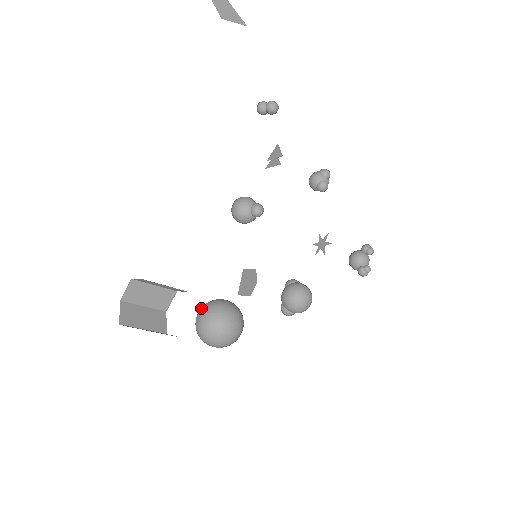
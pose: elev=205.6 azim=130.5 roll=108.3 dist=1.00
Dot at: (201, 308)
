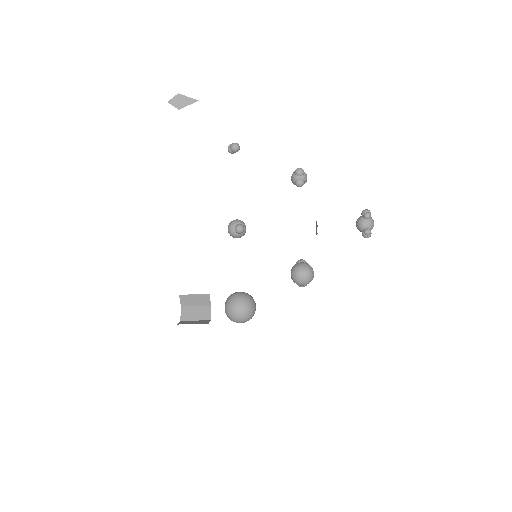
Dot at: occluded
